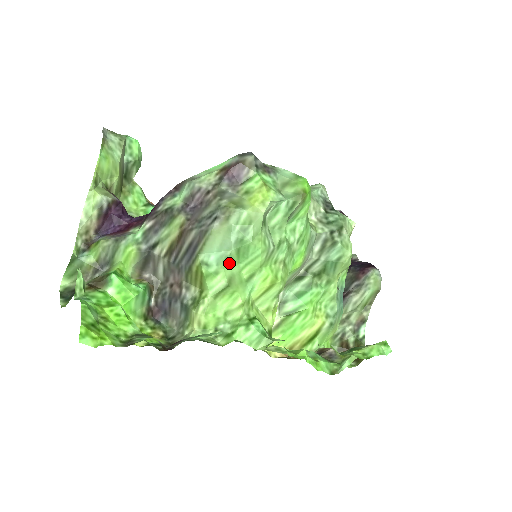
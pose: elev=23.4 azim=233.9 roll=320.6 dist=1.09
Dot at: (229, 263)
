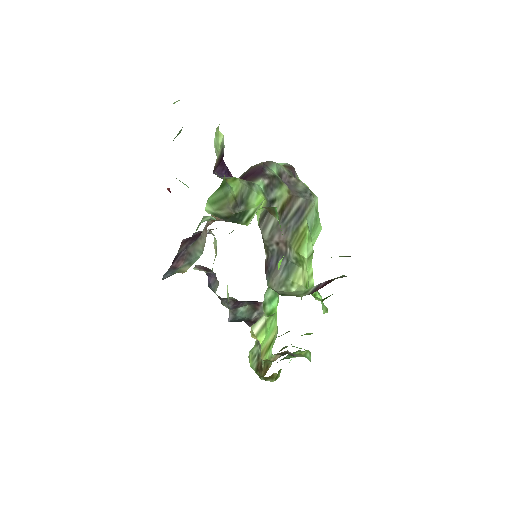
Dot at: (311, 234)
